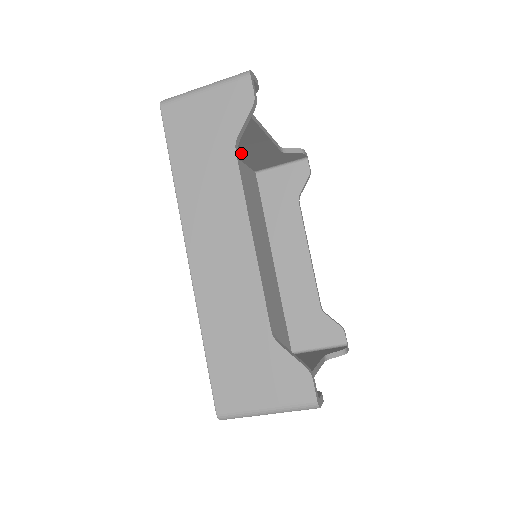
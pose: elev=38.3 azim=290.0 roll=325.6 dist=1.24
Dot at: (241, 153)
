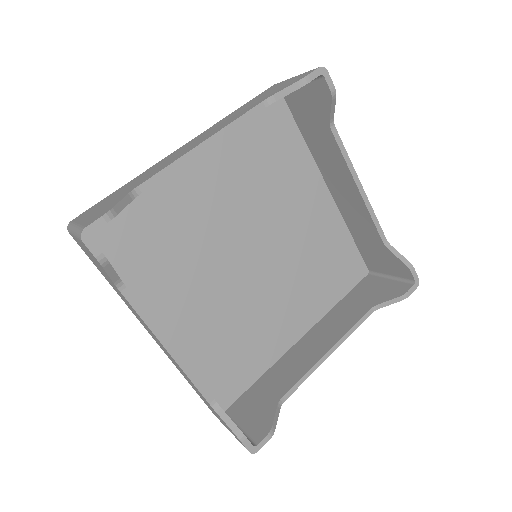
Dot at: occluded
